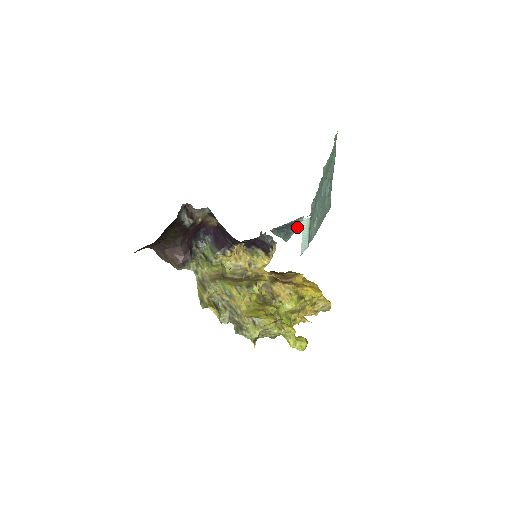
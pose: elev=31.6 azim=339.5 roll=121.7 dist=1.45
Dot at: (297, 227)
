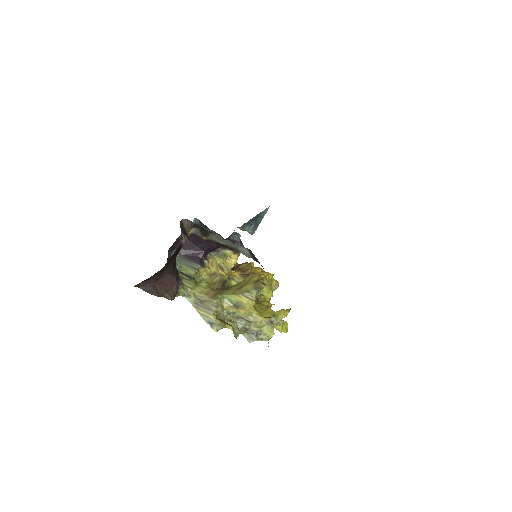
Dot at: (262, 217)
